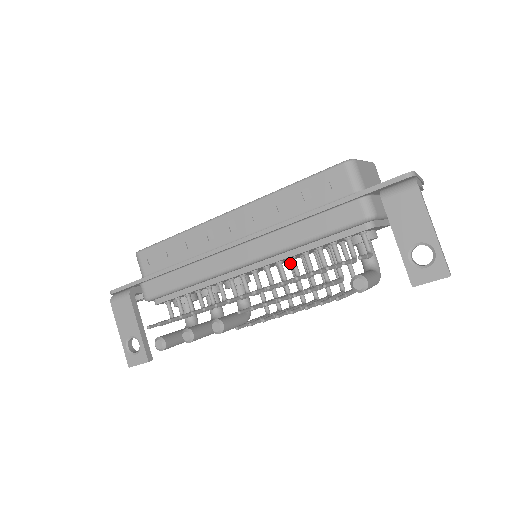
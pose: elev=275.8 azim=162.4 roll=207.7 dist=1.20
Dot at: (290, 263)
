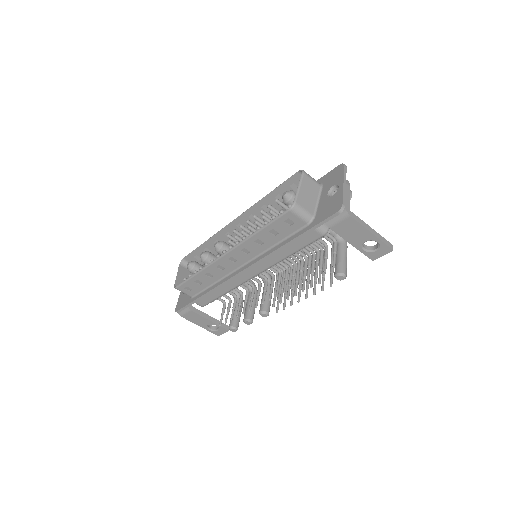
Dot at: occluded
